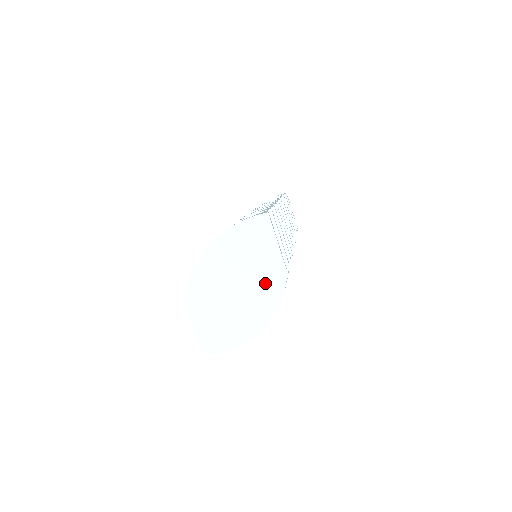
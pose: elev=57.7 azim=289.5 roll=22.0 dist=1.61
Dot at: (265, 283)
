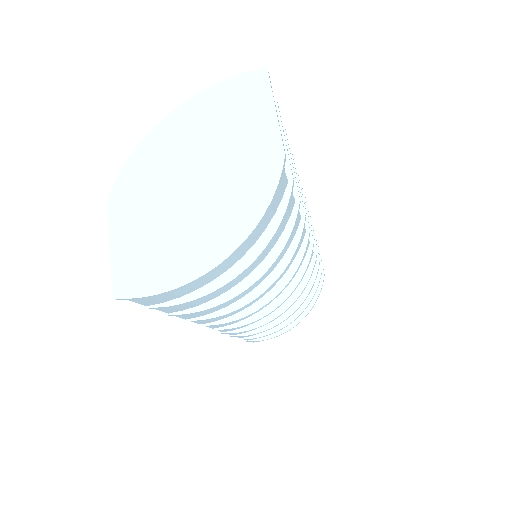
Dot at: (245, 174)
